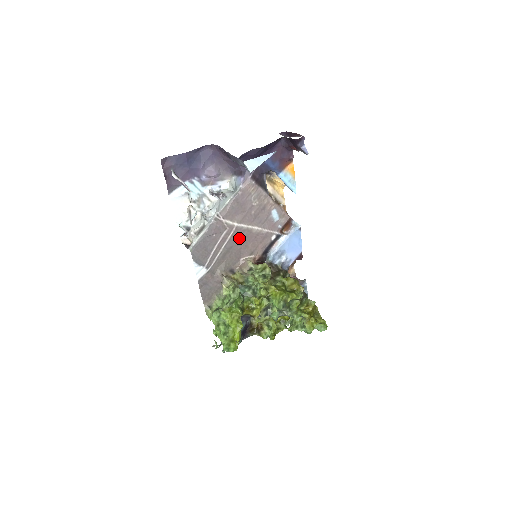
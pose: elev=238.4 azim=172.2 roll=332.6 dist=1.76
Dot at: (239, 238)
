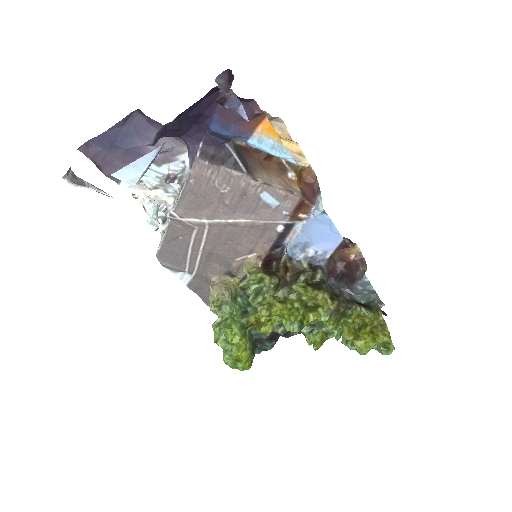
Dot at: (222, 235)
